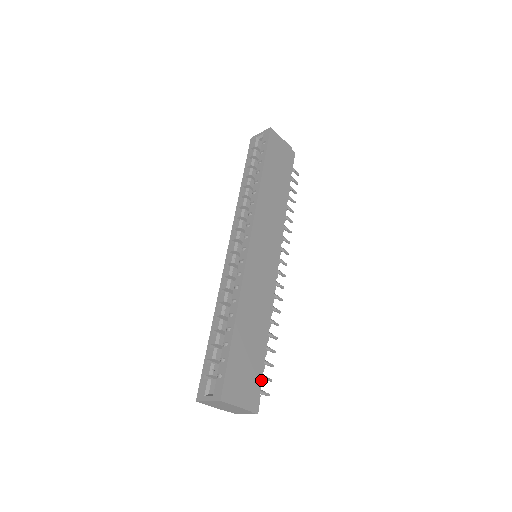
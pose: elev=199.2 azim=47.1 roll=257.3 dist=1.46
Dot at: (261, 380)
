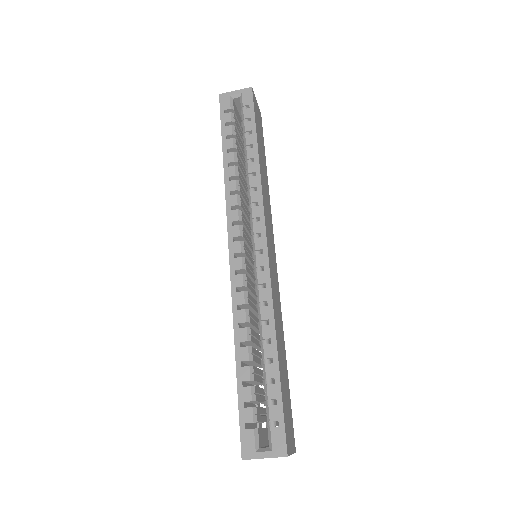
Dot at: occluded
